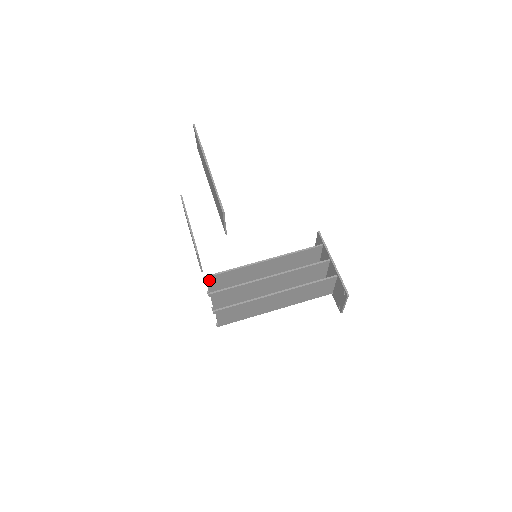
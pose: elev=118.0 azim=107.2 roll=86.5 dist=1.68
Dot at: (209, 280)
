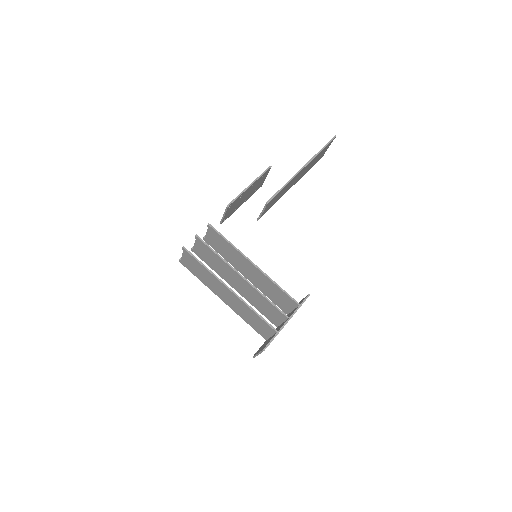
Dot at: (210, 230)
